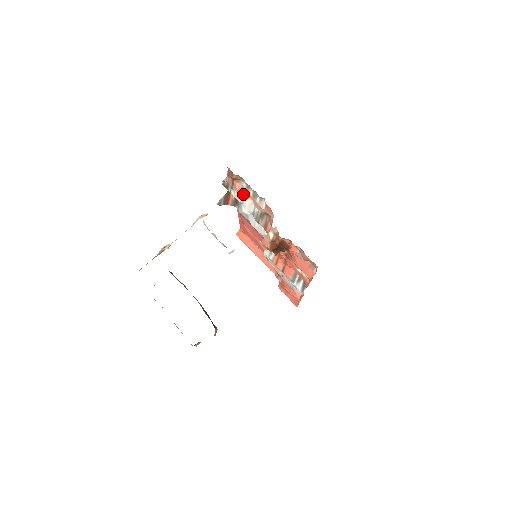
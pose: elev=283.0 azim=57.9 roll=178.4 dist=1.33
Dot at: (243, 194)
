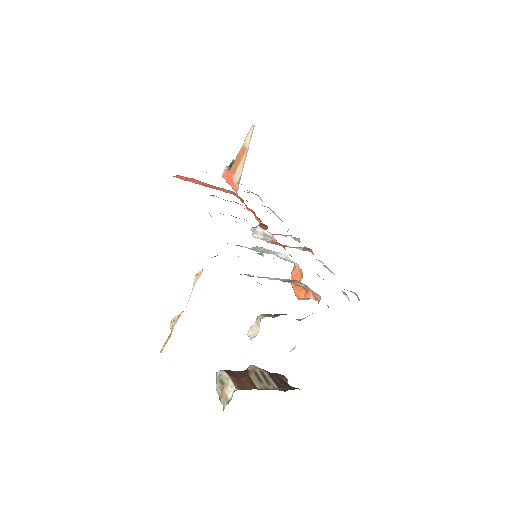
Dot at: occluded
